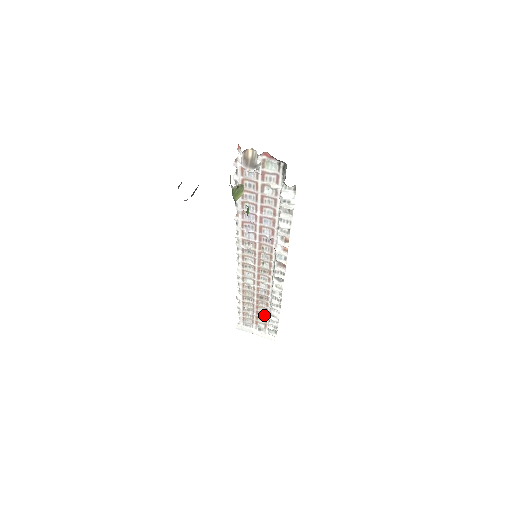
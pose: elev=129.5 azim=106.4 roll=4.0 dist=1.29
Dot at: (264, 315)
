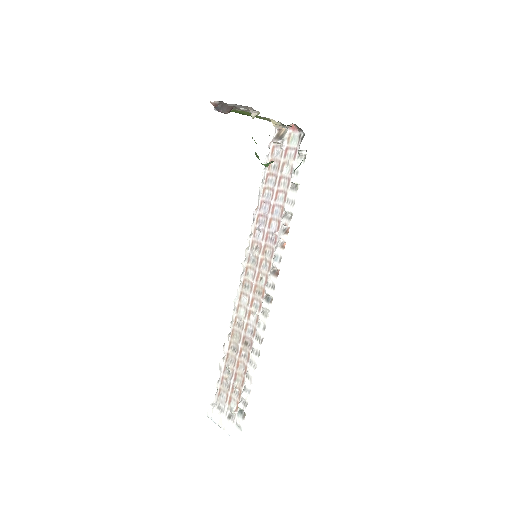
Dot at: (241, 382)
